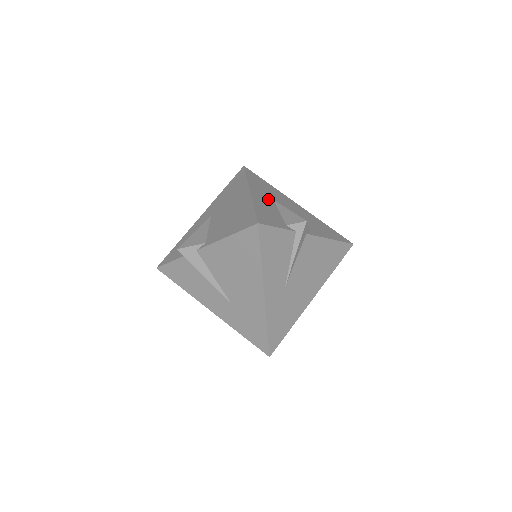
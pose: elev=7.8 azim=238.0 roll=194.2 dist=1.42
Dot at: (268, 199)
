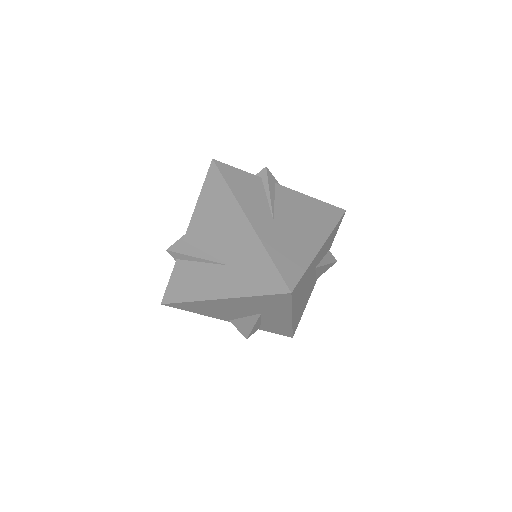
Dot at: occluded
